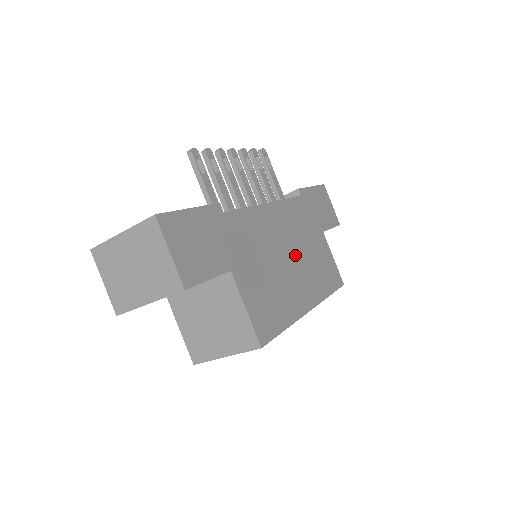
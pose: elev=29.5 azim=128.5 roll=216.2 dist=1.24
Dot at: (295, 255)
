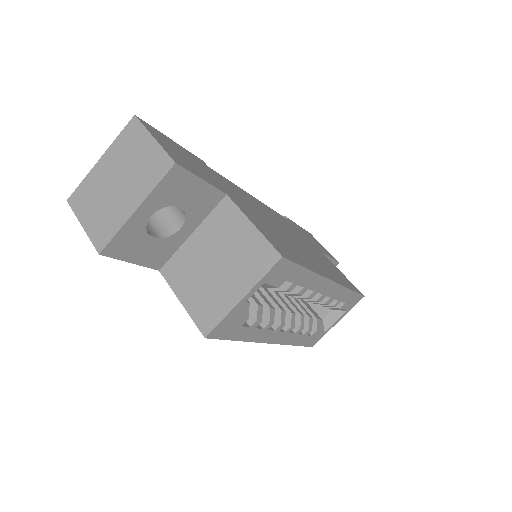
Dot at: (297, 241)
